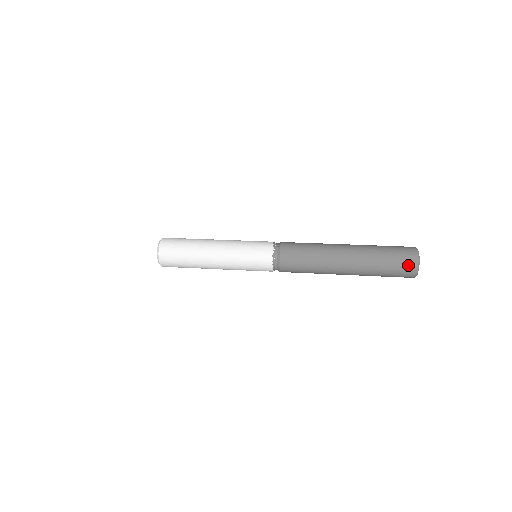
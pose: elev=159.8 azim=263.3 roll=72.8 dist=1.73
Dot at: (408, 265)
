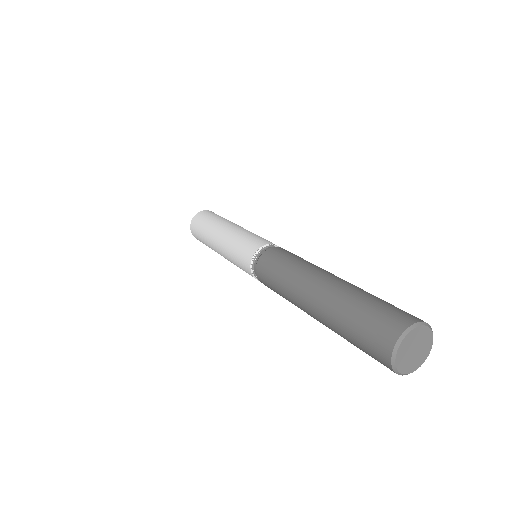
Dot at: (379, 361)
